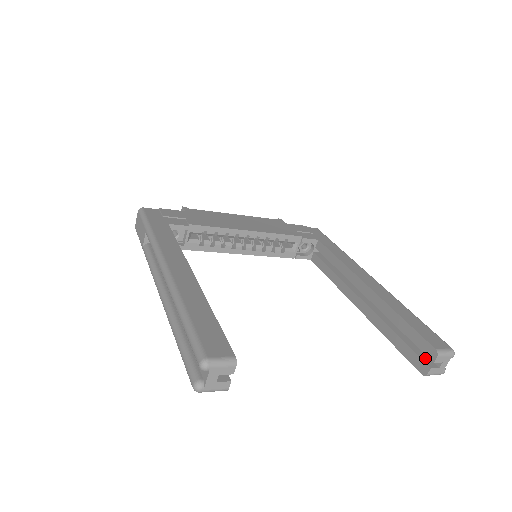
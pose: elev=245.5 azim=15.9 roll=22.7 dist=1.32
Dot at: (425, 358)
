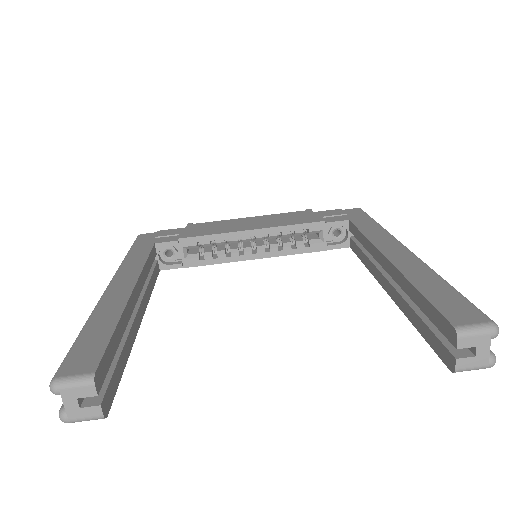
Dot at: occluded
